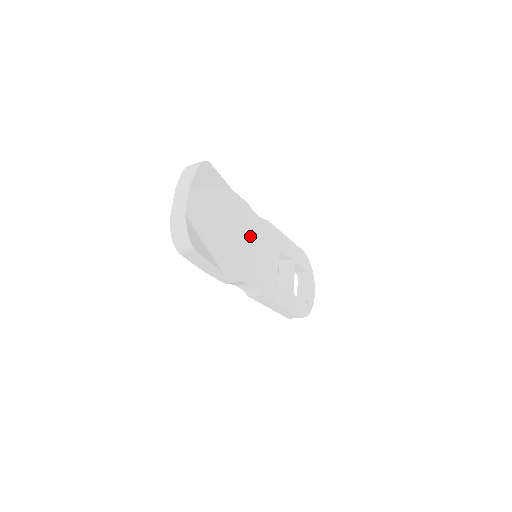
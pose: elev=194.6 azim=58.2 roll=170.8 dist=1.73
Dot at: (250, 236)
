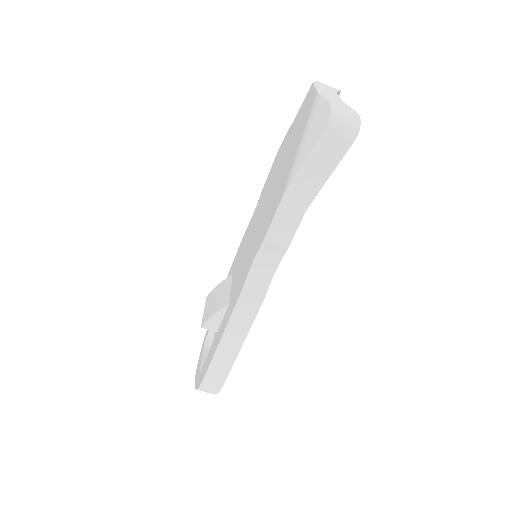
Dot at: occluded
